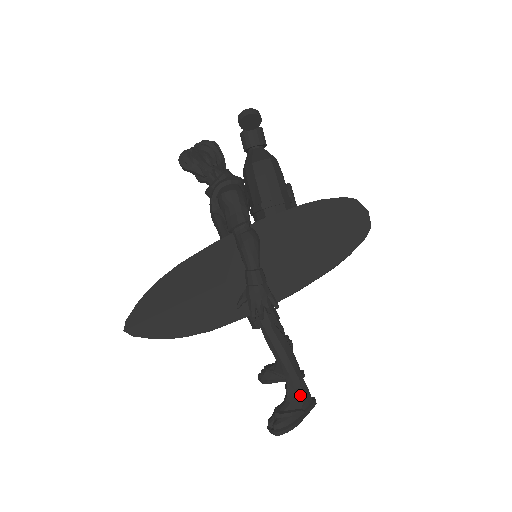
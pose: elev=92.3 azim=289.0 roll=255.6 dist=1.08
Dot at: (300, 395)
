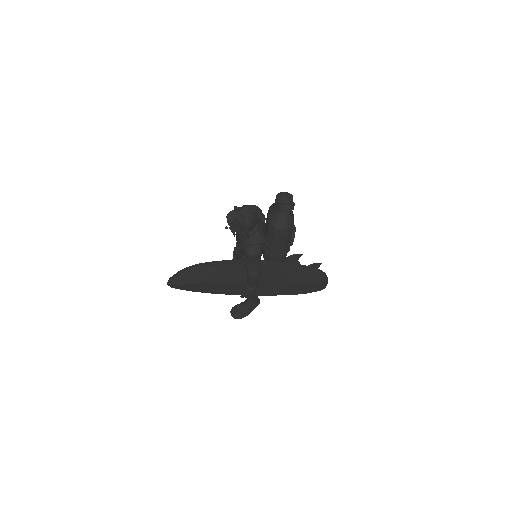
Dot at: (253, 306)
